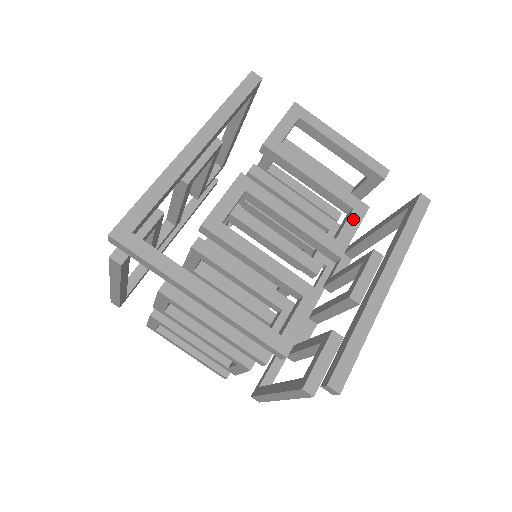
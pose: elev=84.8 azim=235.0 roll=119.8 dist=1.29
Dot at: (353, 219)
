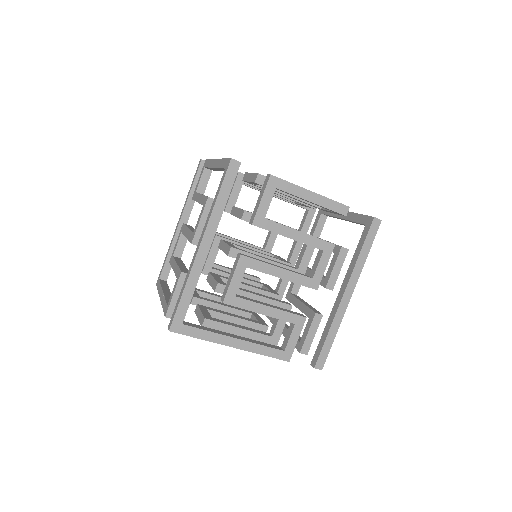
Dot at: (324, 259)
